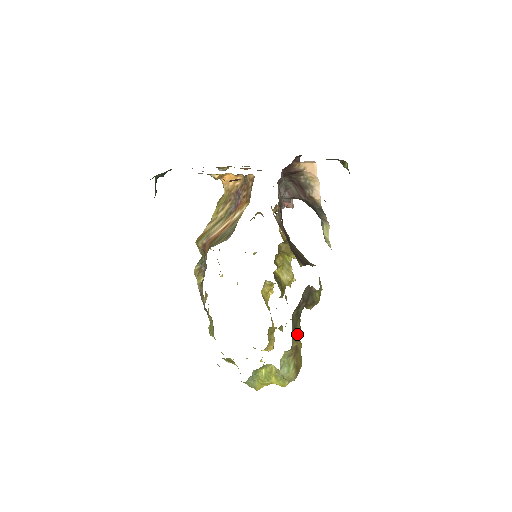
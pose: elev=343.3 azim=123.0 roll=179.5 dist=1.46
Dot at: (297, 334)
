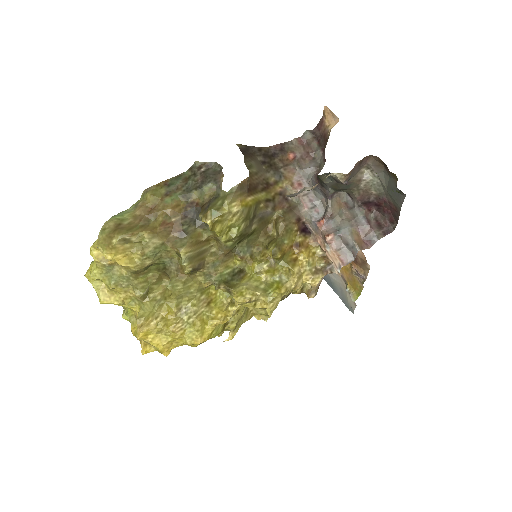
Dot at: (164, 198)
